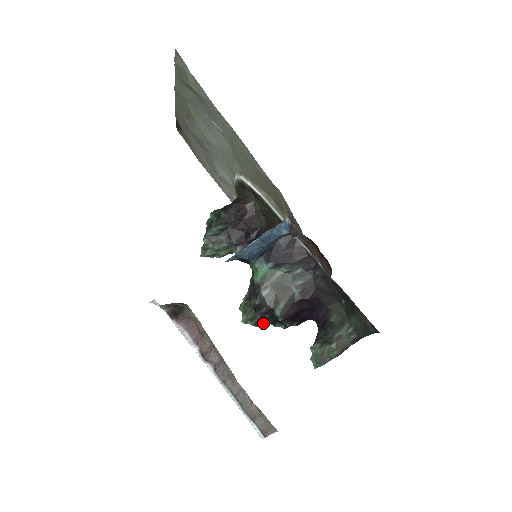
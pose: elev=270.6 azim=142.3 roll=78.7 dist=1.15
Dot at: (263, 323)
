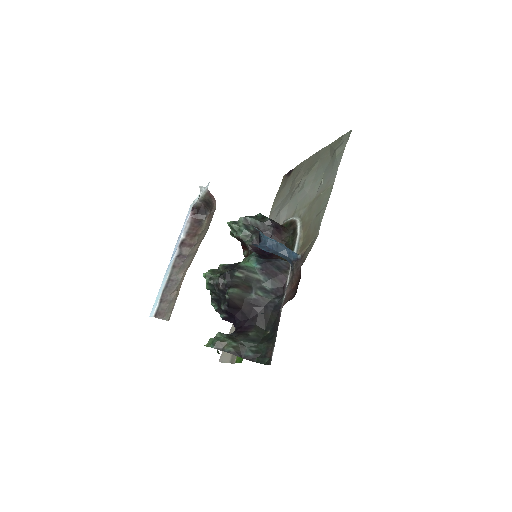
Dot at: (211, 290)
